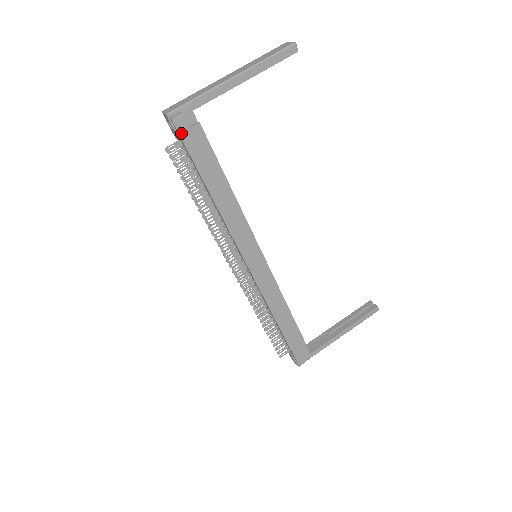
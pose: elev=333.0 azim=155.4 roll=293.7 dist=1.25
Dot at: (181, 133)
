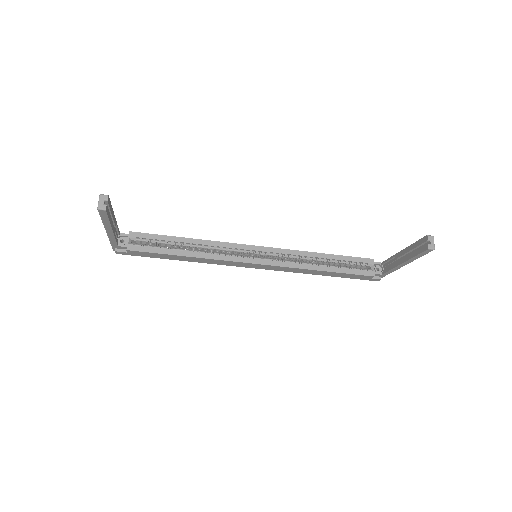
Dot at: (128, 254)
